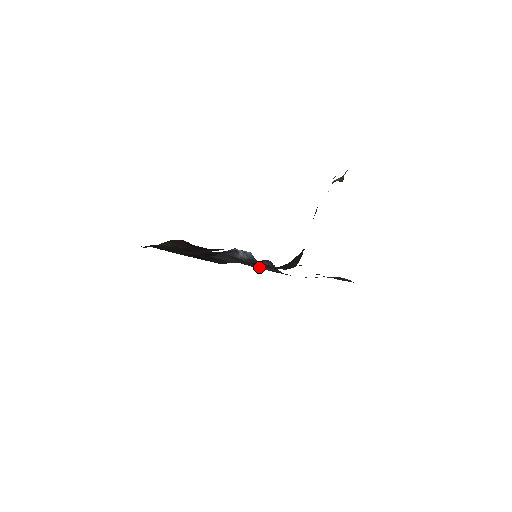
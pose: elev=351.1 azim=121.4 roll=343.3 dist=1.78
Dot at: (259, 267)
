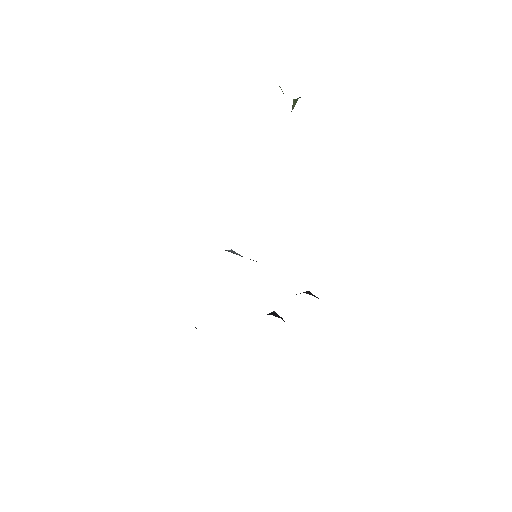
Dot at: occluded
